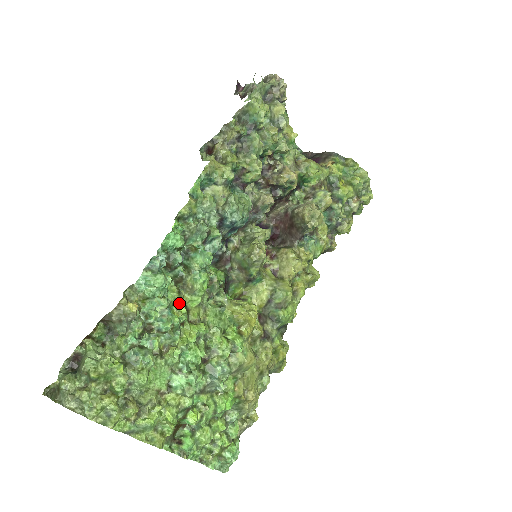
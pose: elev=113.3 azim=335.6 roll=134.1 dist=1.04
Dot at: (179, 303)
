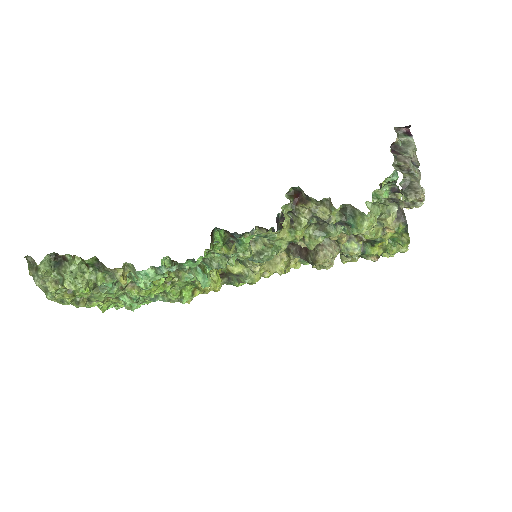
Dot at: occluded
